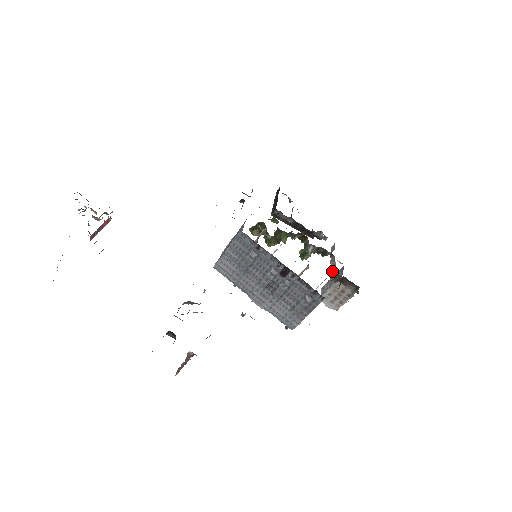
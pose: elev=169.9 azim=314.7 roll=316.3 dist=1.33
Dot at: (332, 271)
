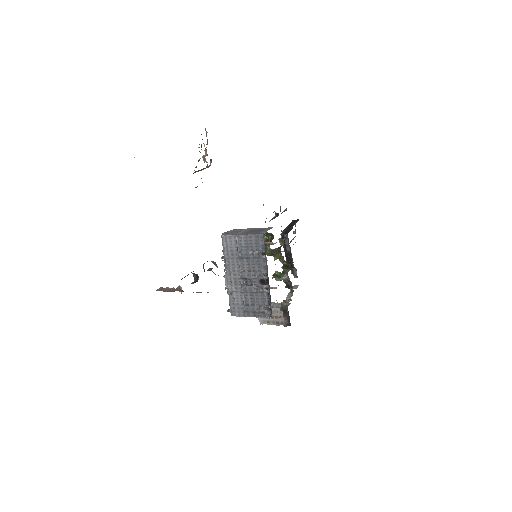
Dot at: (285, 302)
